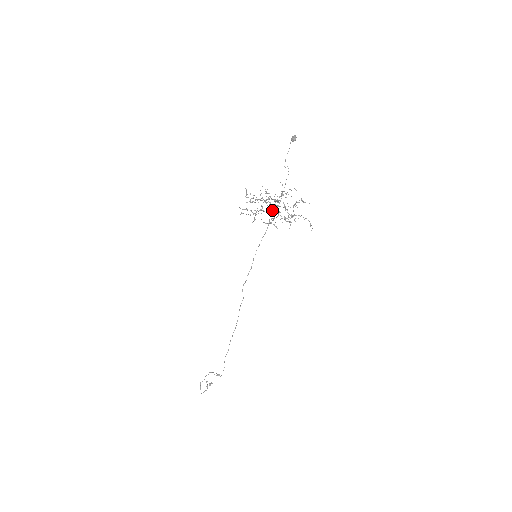
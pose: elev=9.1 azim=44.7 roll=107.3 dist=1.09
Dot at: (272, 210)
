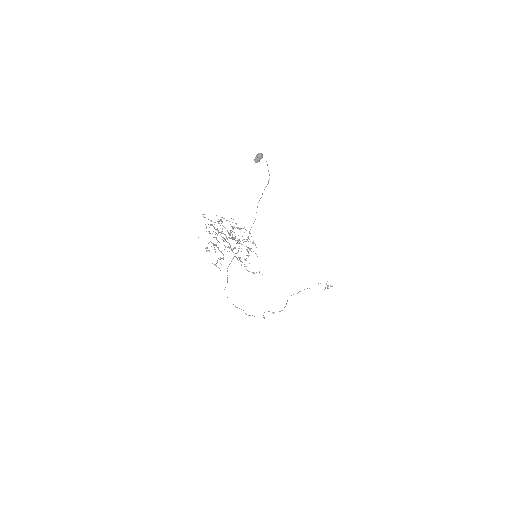
Dot at: (233, 238)
